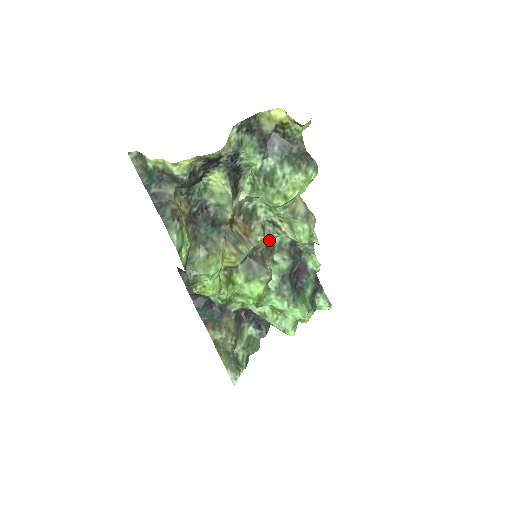
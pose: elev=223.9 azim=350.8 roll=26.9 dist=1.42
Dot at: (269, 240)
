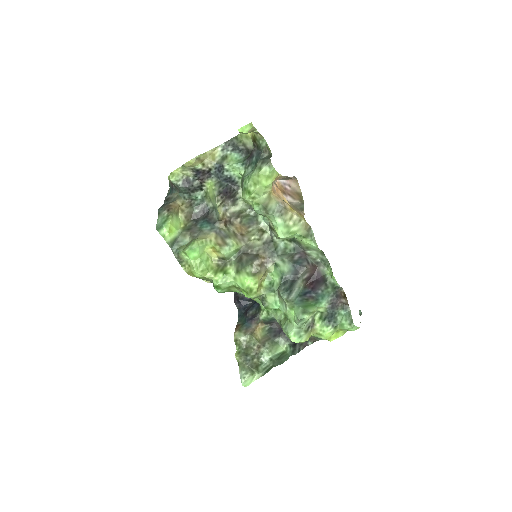
Dot at: (269, 243)
